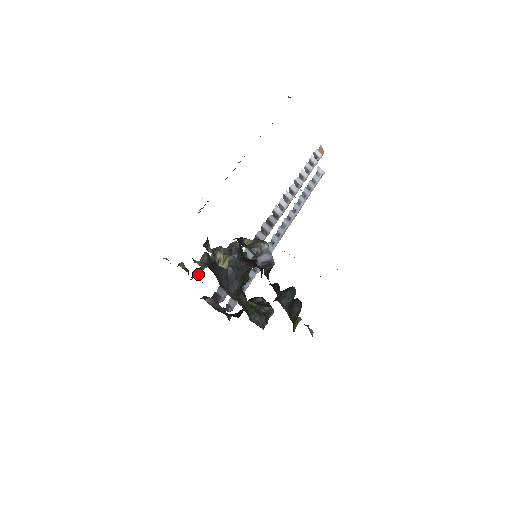
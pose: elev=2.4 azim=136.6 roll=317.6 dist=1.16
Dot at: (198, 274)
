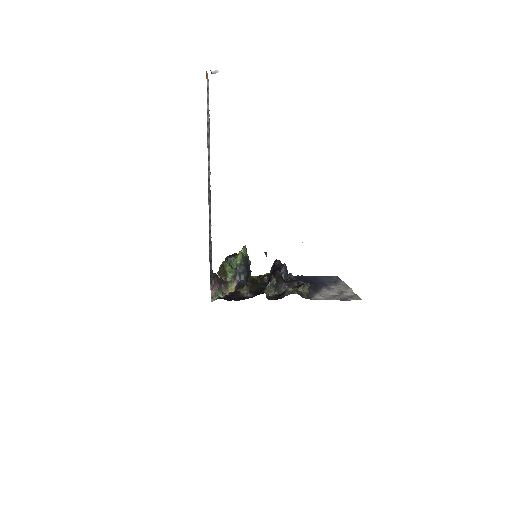
Dot at: (233, 291)
